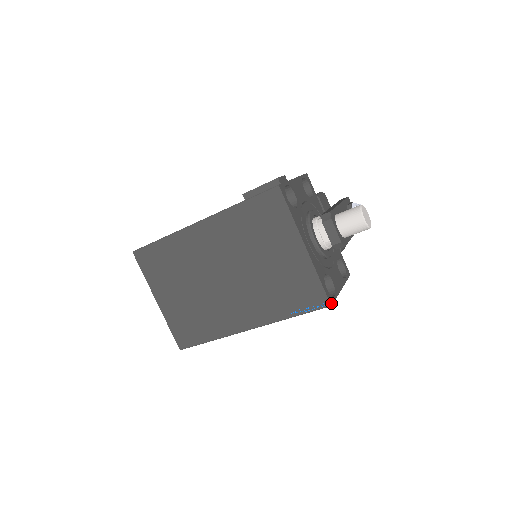
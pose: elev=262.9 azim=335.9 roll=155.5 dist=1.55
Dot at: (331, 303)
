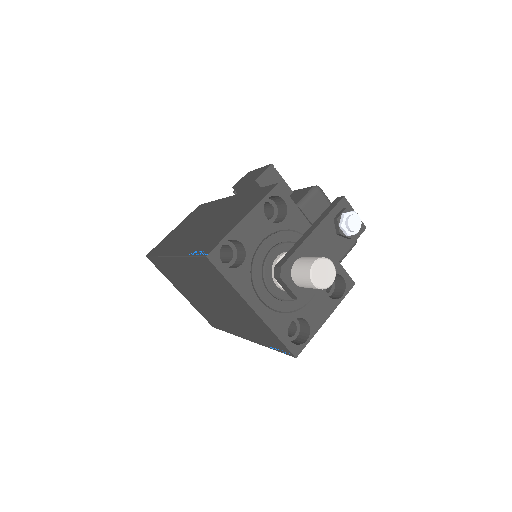
Dot at: (296, 354)
